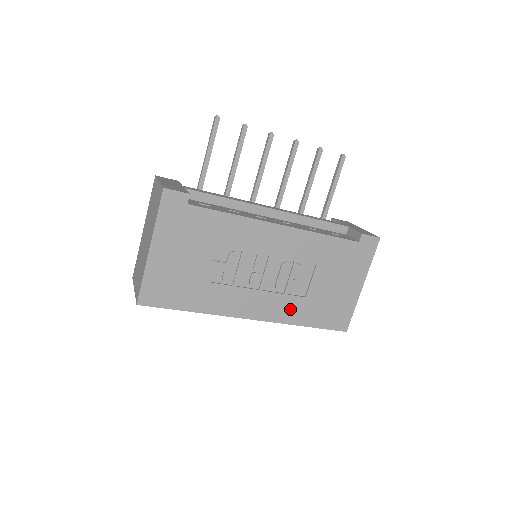
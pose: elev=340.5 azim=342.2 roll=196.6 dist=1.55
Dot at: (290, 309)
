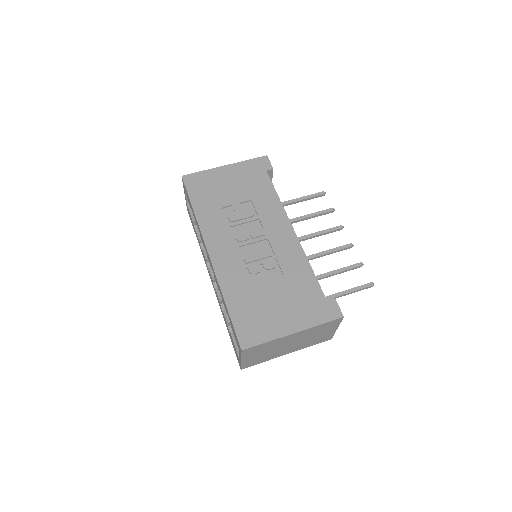
Dot at: (234, 279)
